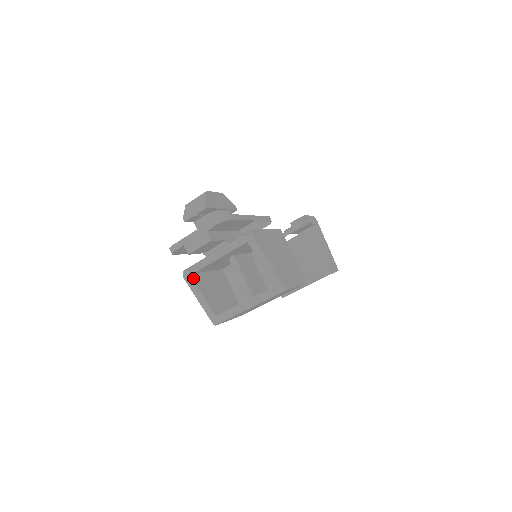
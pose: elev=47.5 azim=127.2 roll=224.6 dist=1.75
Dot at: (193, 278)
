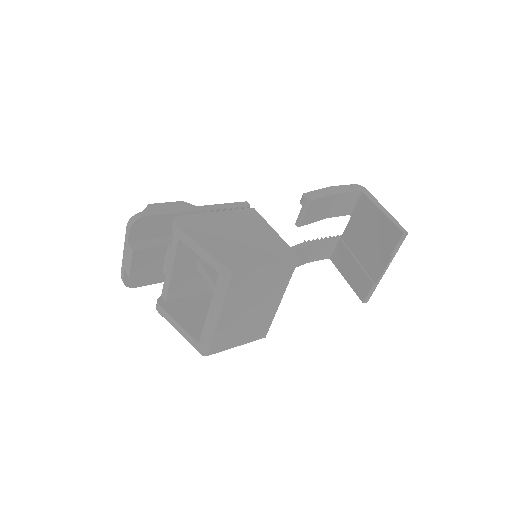
Dot at: (164, 307)
